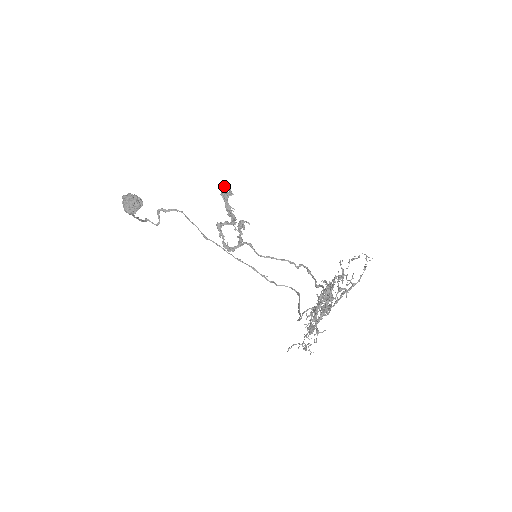
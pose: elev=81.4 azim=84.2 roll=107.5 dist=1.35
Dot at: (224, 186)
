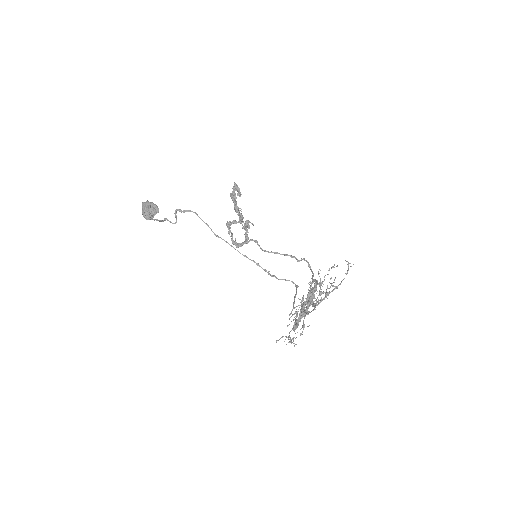
Dot at: (234, 187)
